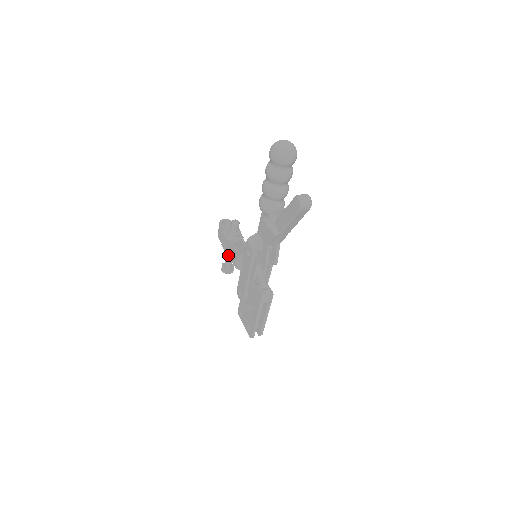
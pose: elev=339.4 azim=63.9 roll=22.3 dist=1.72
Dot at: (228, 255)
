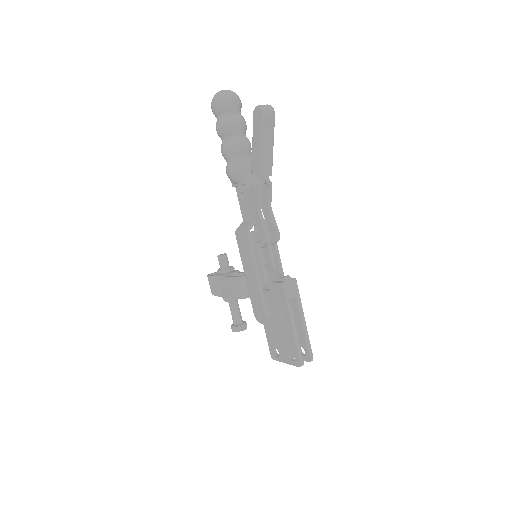
Dot at: (230, 297)
